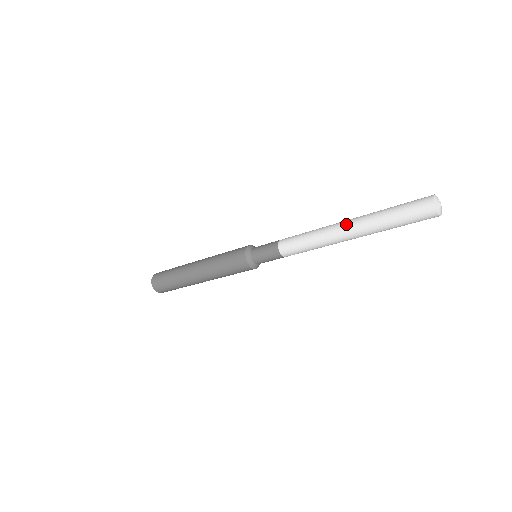
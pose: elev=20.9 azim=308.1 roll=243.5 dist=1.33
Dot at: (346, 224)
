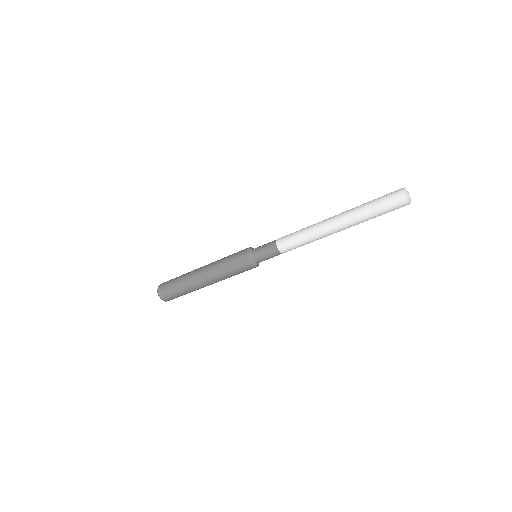
Dot at: (335, 220)
